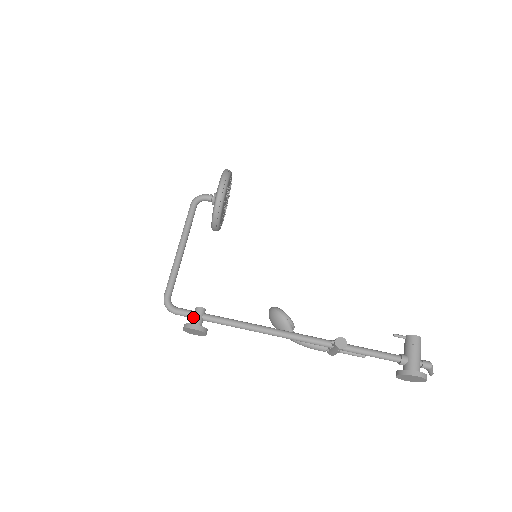
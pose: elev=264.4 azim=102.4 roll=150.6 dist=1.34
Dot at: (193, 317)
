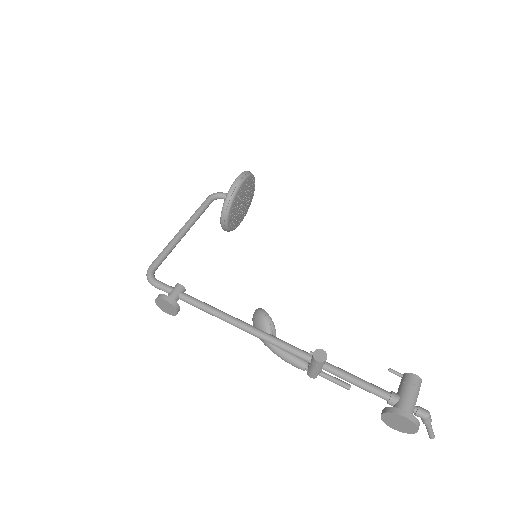
Dot at: (170, 292)
